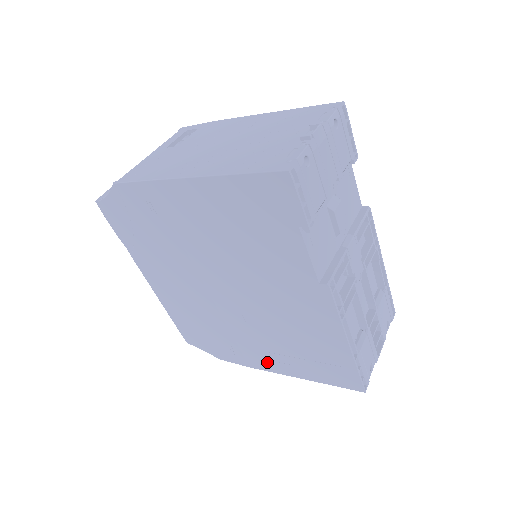
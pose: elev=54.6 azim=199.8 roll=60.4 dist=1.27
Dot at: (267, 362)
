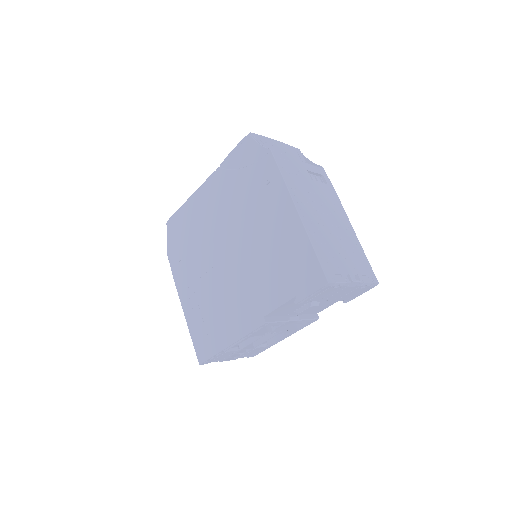
Dot at: (185, 291)
